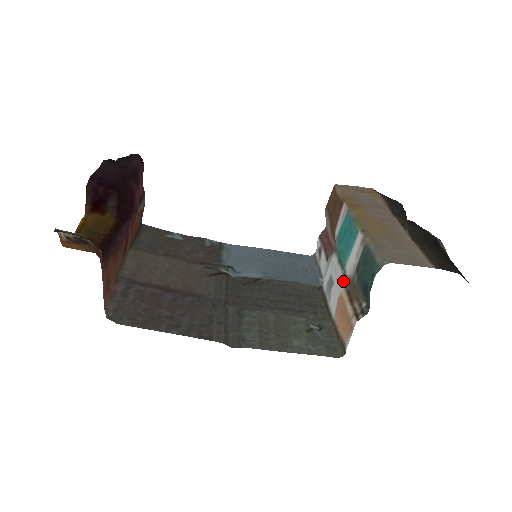
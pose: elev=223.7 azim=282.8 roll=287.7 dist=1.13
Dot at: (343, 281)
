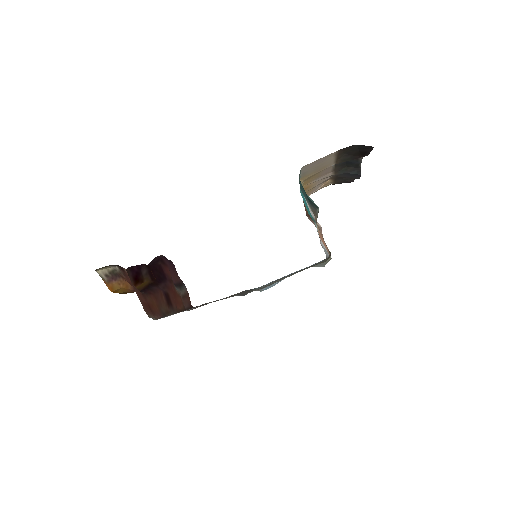
Dot at: occluded
